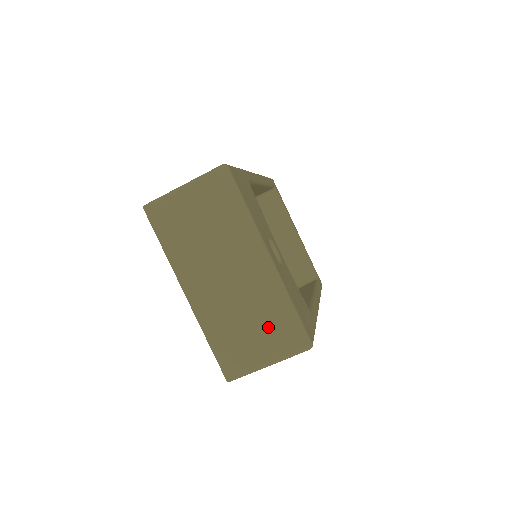
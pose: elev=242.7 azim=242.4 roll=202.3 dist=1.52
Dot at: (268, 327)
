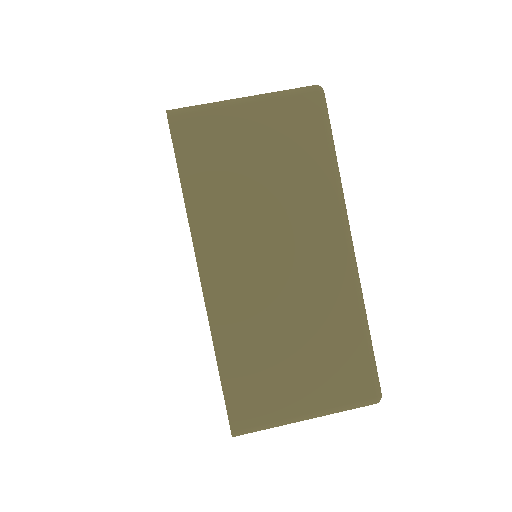
Dot at: (324, 356)
